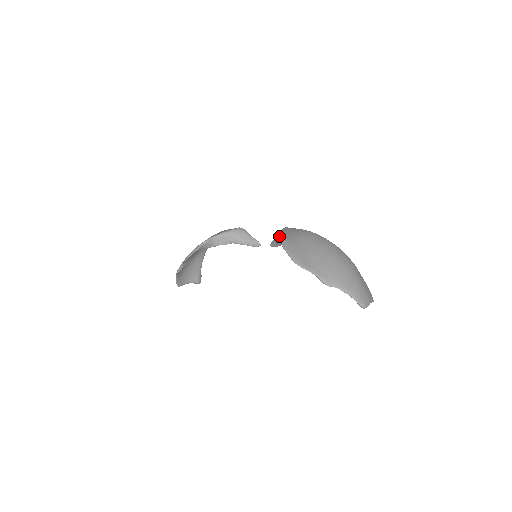
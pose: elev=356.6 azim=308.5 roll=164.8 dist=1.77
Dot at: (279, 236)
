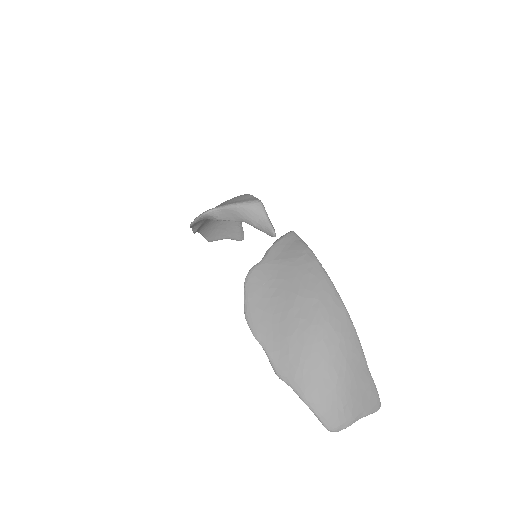
Dot at: occluded
